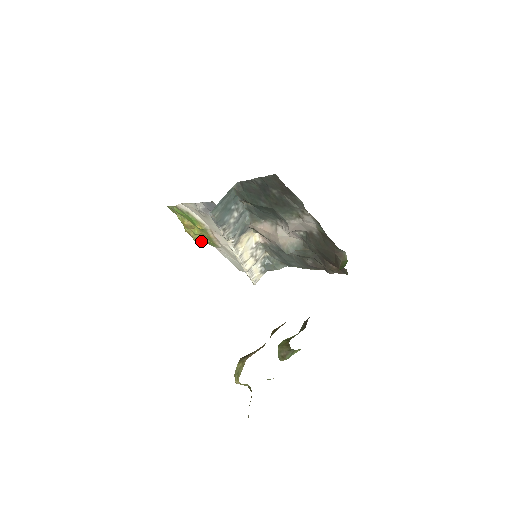
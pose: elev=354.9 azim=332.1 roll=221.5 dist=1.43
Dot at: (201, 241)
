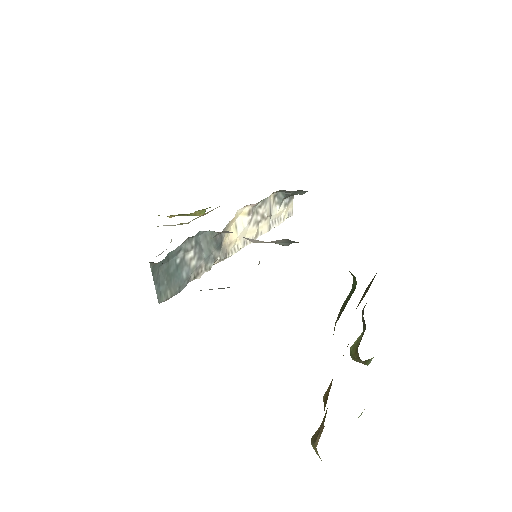
Dot at: (203, 212)
